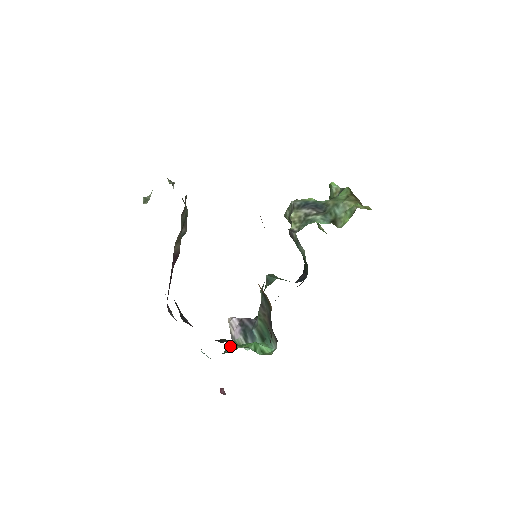
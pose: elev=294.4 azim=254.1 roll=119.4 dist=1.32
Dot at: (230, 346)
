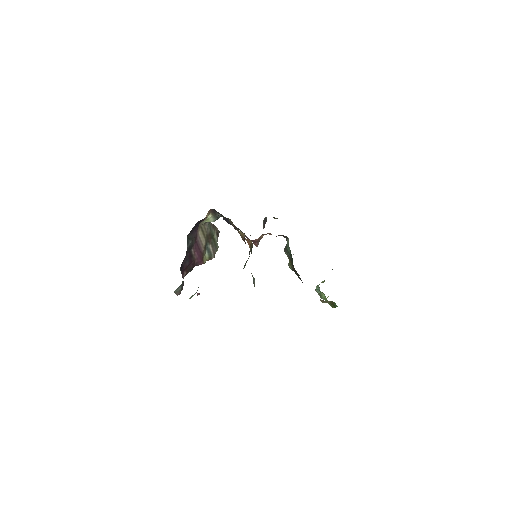
Dot at: occluded
